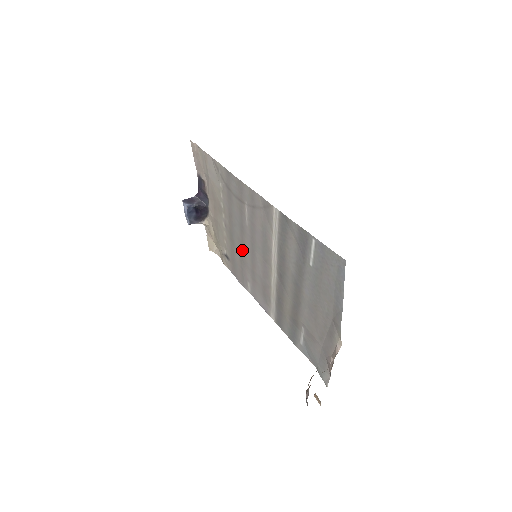
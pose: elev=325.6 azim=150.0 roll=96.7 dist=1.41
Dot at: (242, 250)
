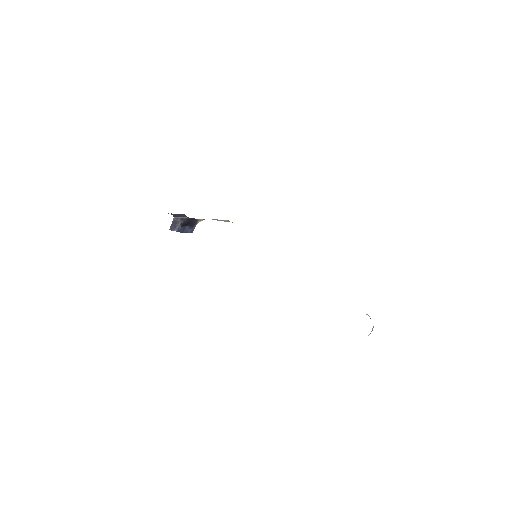
Dot at: occluded
